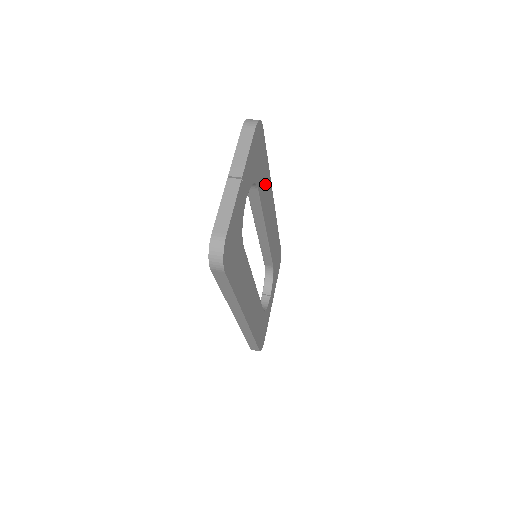
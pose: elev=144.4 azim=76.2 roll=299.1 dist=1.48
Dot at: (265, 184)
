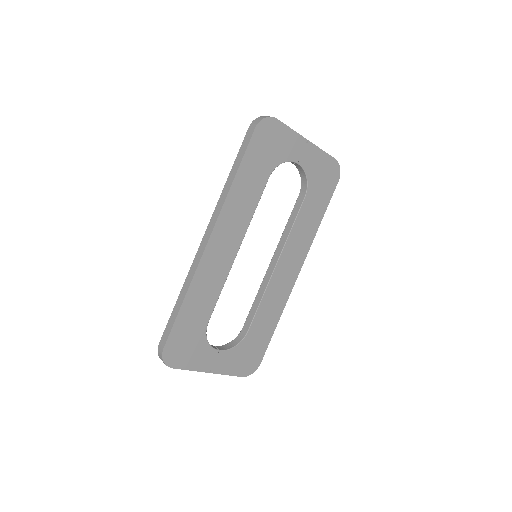
Dot at: (309, 223)
